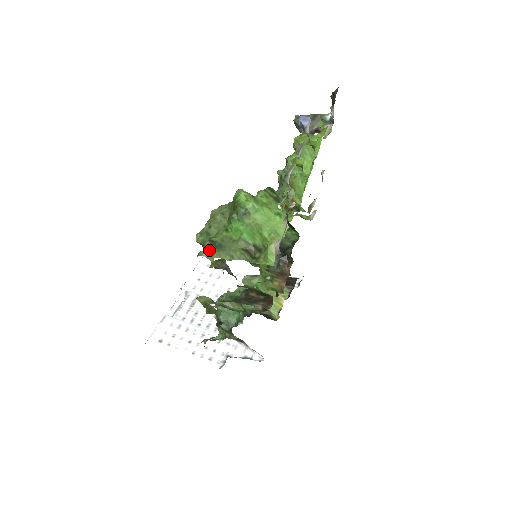
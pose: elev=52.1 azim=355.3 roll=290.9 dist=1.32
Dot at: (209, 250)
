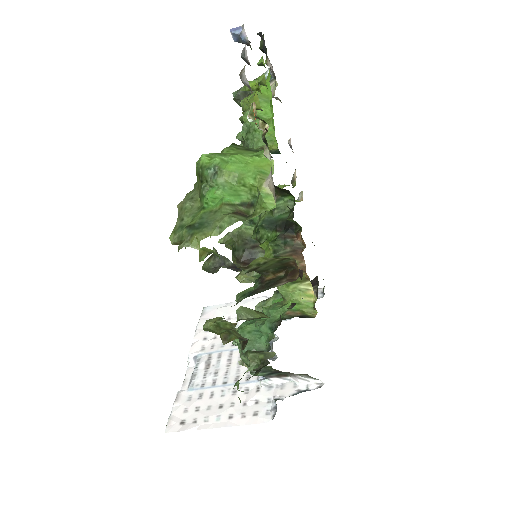
Dot at: (189, 237)
